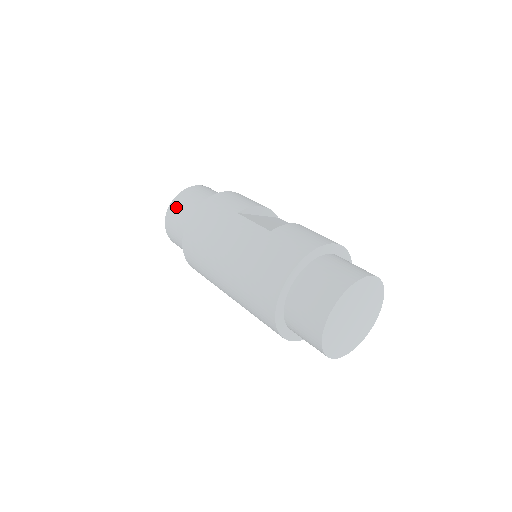
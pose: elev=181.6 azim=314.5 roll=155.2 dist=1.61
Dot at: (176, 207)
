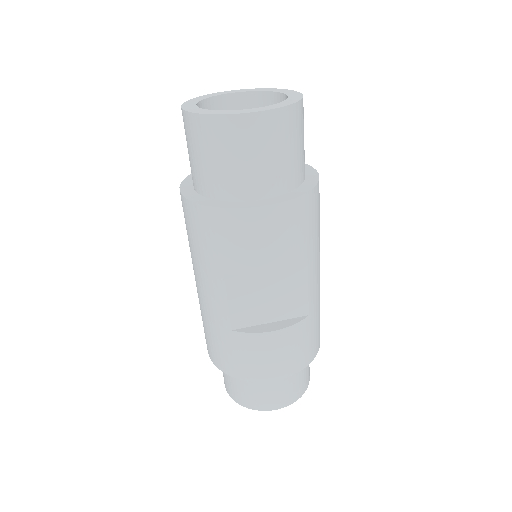
Dot at: (189, 132)
